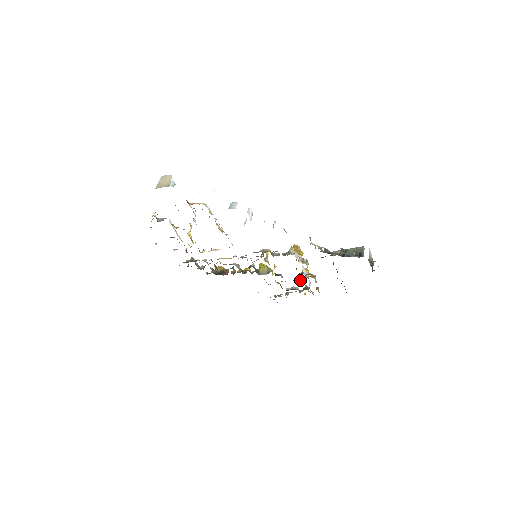
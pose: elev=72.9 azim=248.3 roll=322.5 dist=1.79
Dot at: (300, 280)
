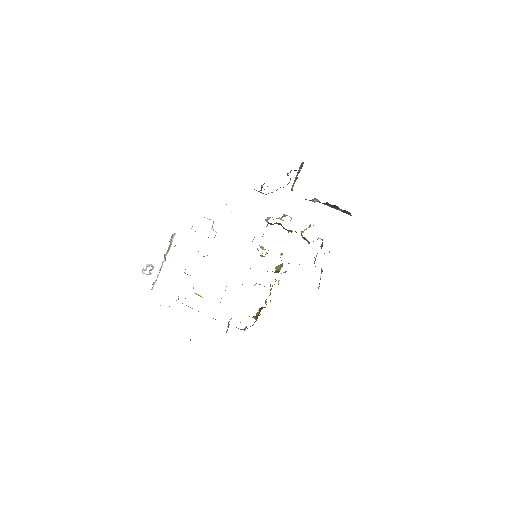
Dot at: (307, 240)
